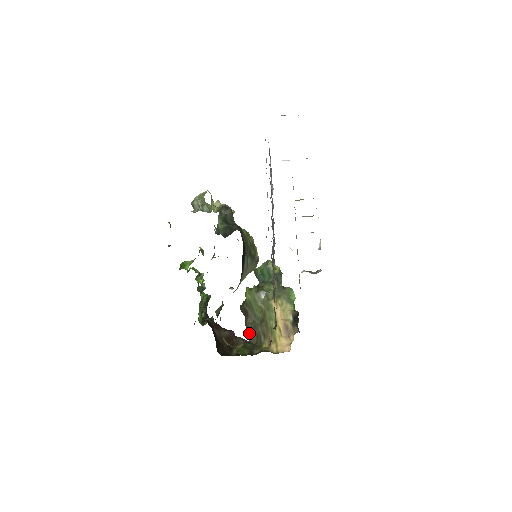
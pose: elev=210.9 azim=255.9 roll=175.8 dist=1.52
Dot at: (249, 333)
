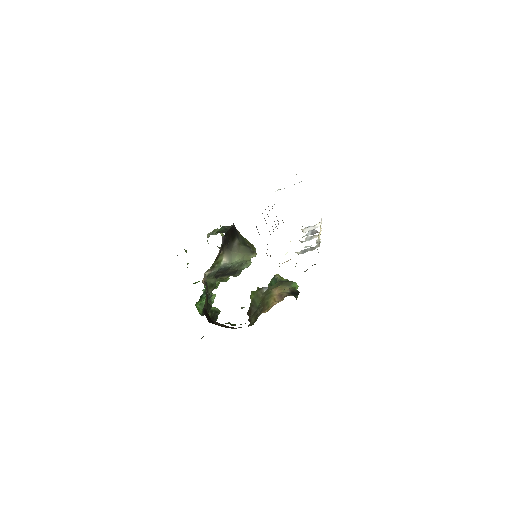
Dot at: (250, 322)
